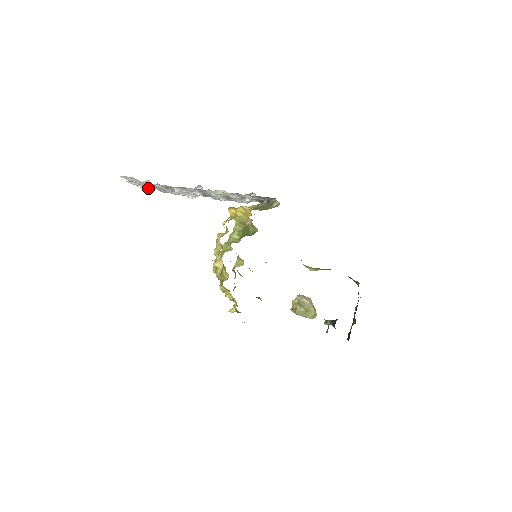
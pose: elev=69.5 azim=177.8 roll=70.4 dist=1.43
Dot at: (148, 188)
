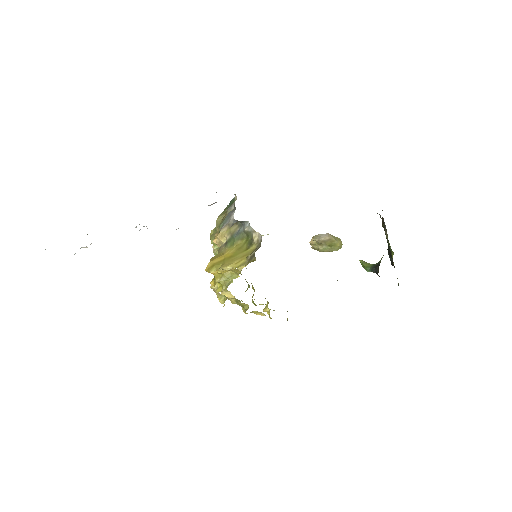
Dot at: occluded
